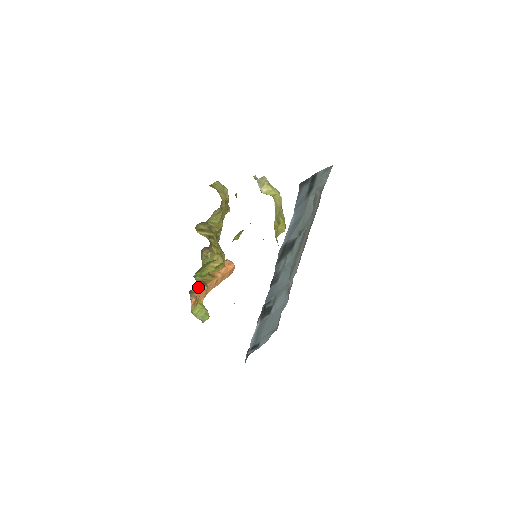
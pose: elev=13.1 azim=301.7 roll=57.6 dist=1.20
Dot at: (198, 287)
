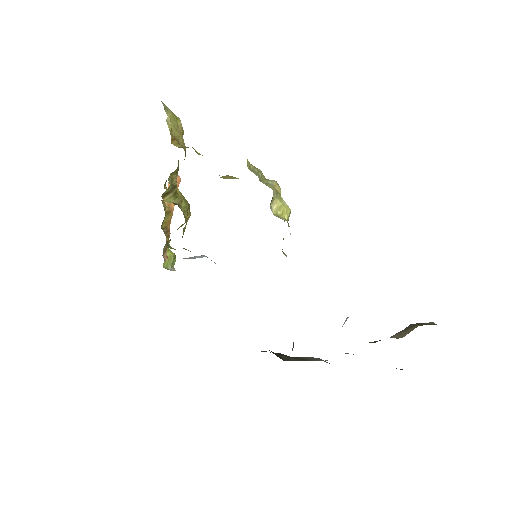
Dot at: (166, 243)
